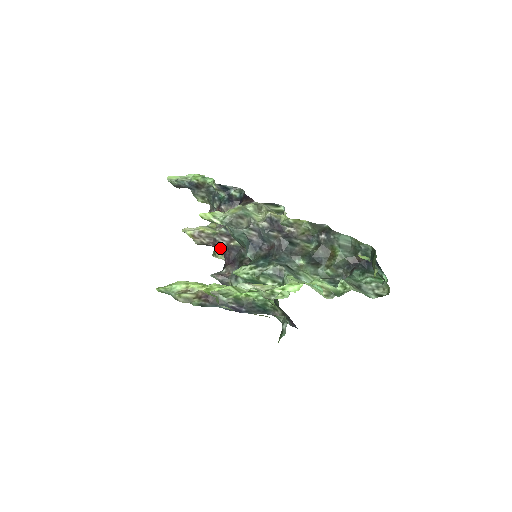
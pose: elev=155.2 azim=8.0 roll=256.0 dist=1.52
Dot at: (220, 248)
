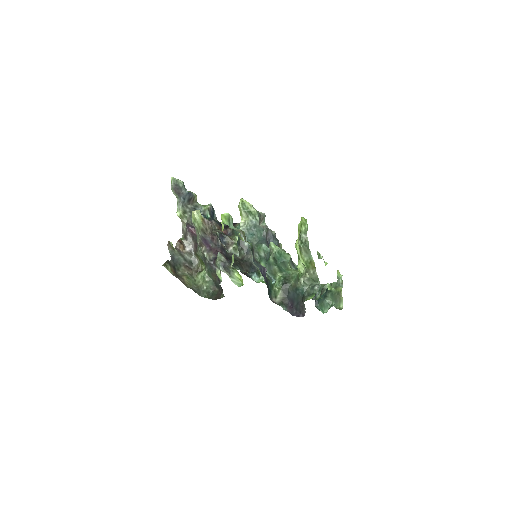
Dot at: (212, 245)
